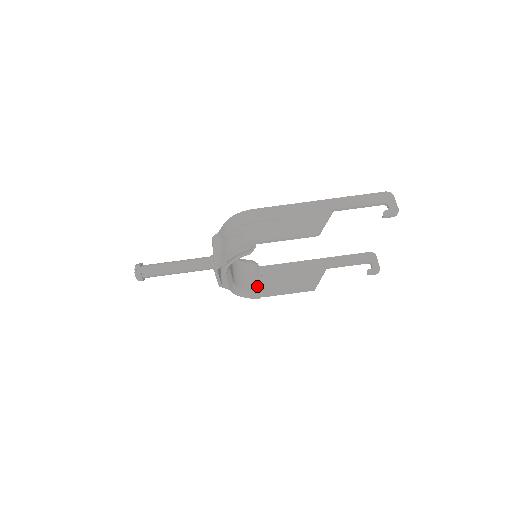
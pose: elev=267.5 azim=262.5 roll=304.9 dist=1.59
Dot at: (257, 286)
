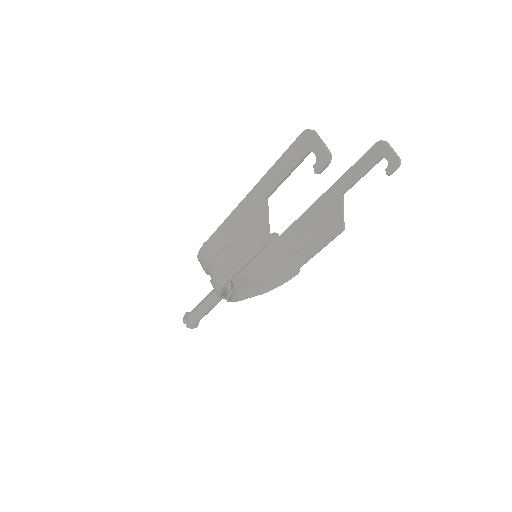
Dot at: (288, 263)
